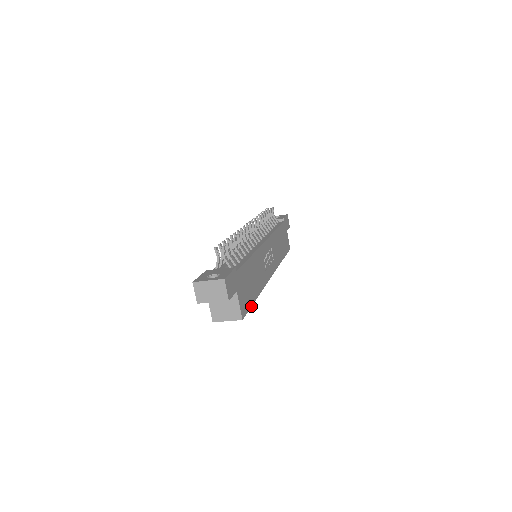
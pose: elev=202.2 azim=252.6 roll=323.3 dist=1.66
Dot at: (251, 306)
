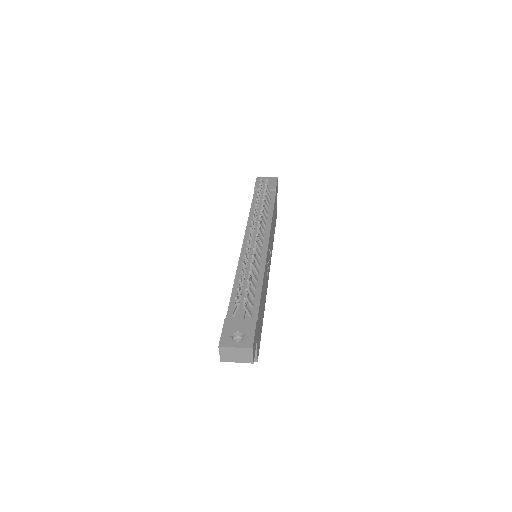
Dot at: occluded
